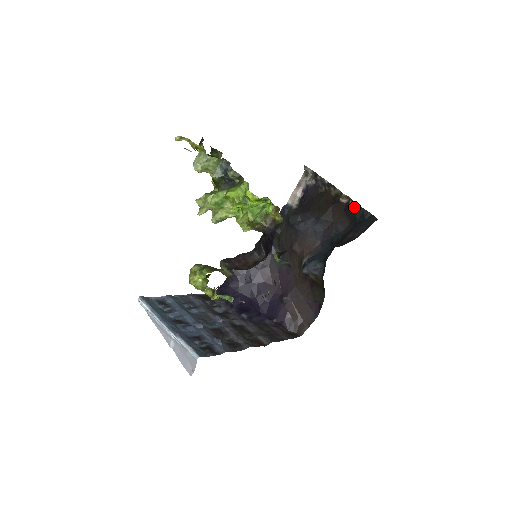
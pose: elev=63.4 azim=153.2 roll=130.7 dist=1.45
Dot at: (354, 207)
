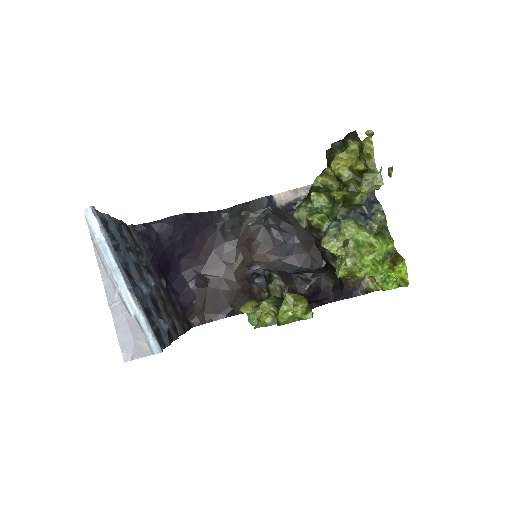
Dot at: occluded
